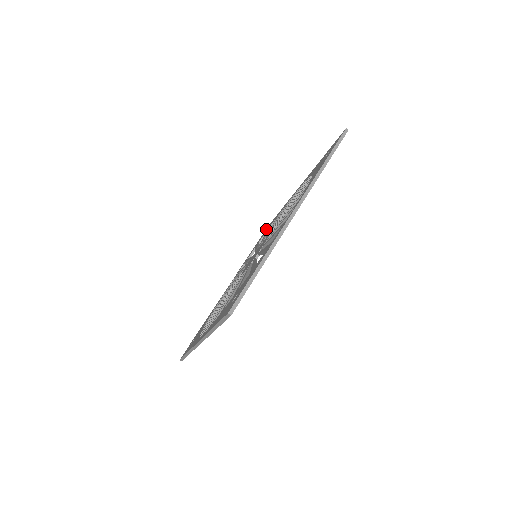
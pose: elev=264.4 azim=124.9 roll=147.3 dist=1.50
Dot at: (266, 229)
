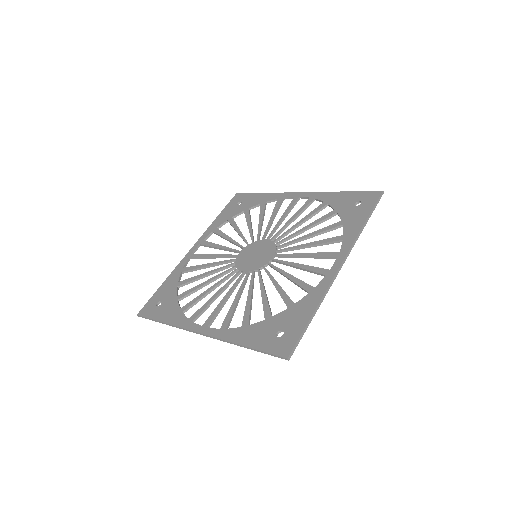
Dot at: (237, 200)
